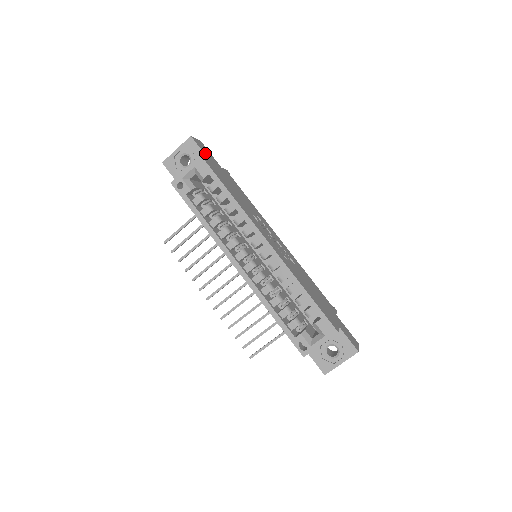
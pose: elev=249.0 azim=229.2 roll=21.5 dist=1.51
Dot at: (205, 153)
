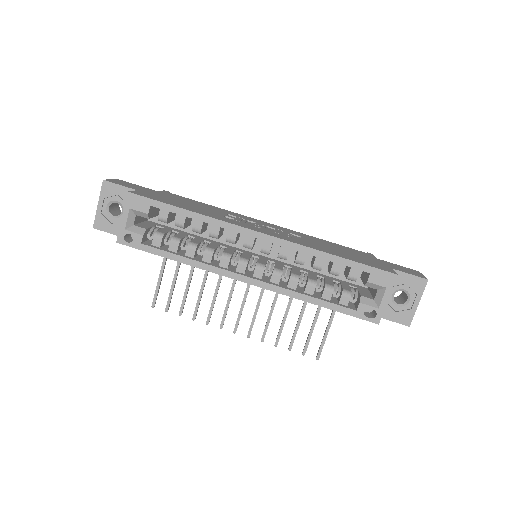
Dot at: (130, 187)
